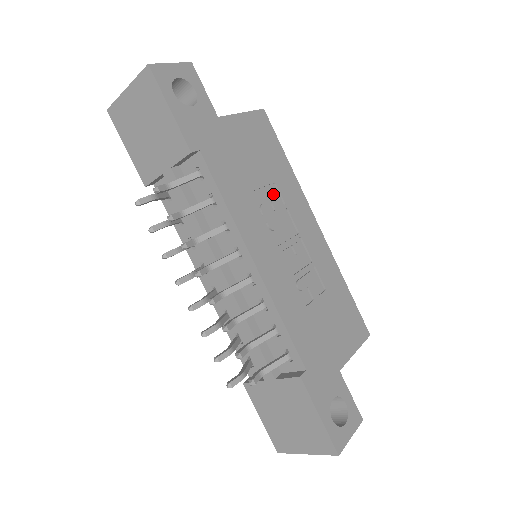
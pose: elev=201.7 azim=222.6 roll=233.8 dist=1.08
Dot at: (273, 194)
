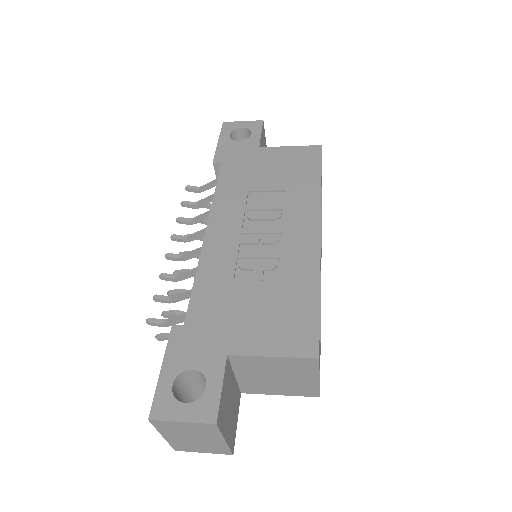
Dot at: (278, 198)
